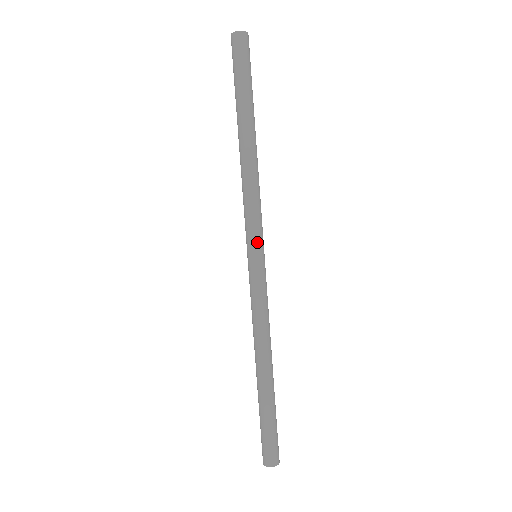
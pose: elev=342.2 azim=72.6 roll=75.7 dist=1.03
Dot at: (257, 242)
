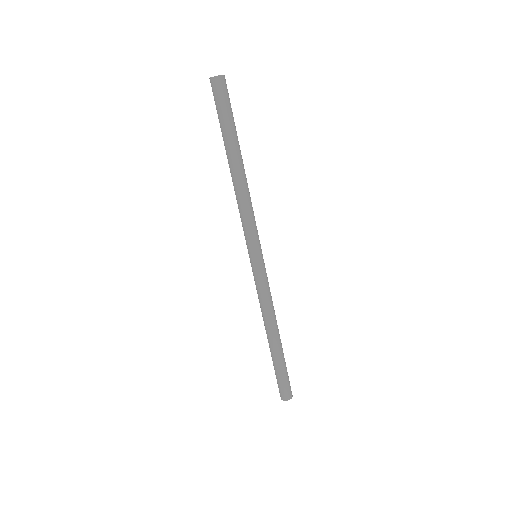
Dot at: (257, 247)
